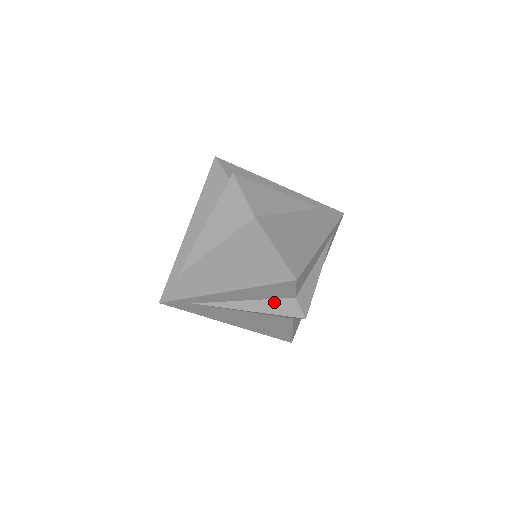
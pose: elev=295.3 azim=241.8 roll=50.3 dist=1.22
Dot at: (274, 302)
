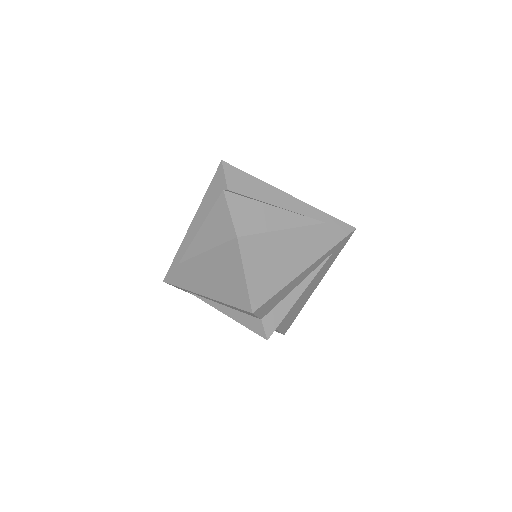
Dot at: occluded
